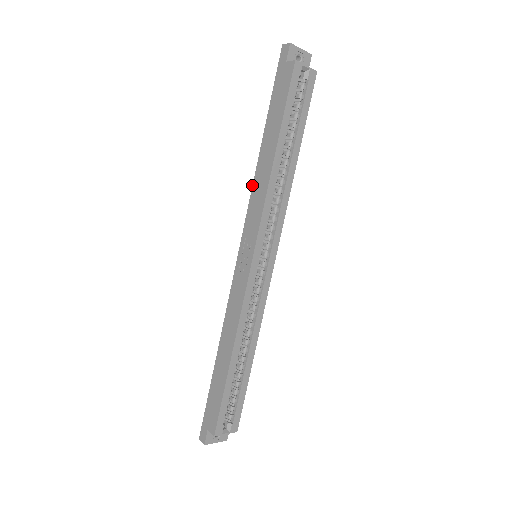
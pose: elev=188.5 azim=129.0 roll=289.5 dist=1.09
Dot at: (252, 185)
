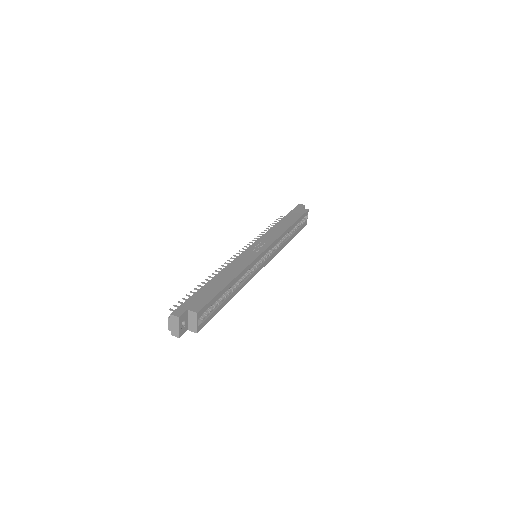
Dot at: (270, 229)
